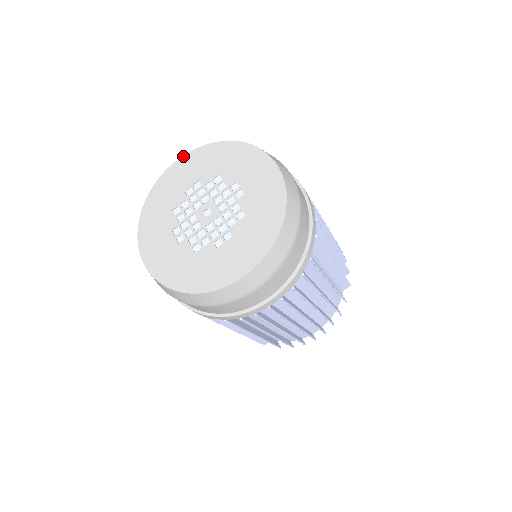
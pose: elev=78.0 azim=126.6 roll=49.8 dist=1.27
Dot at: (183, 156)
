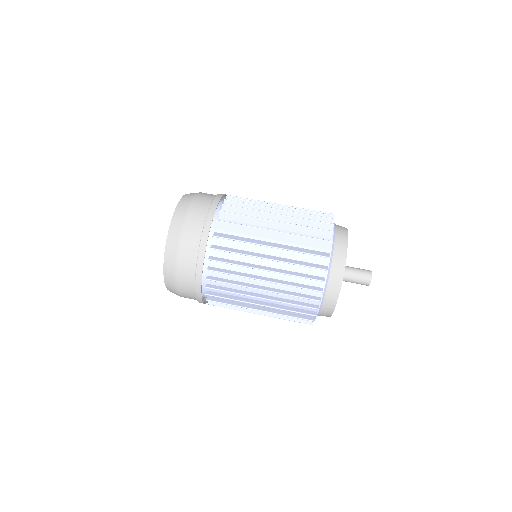
Dot at: occluded
